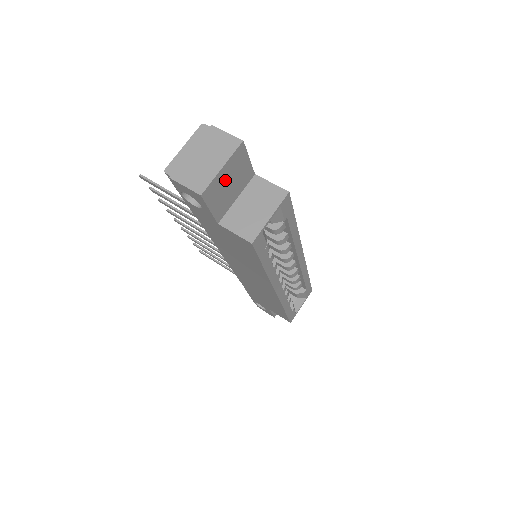
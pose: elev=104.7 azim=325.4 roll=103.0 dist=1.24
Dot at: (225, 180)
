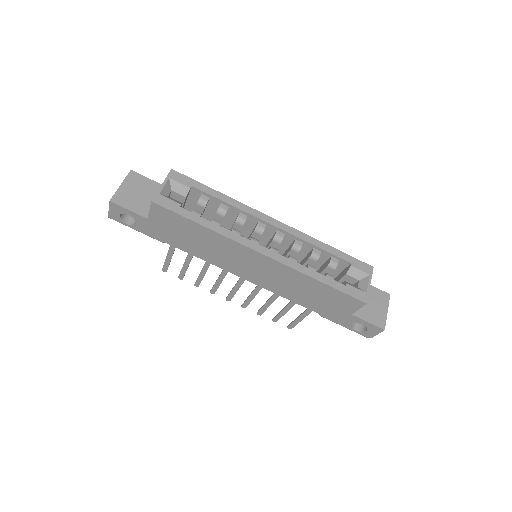
Dot at: (131, 192)
